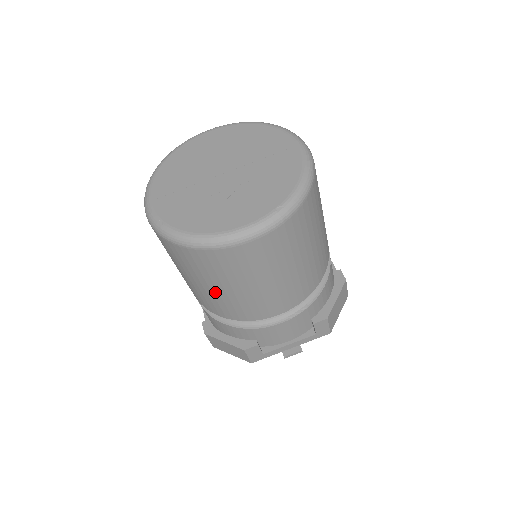
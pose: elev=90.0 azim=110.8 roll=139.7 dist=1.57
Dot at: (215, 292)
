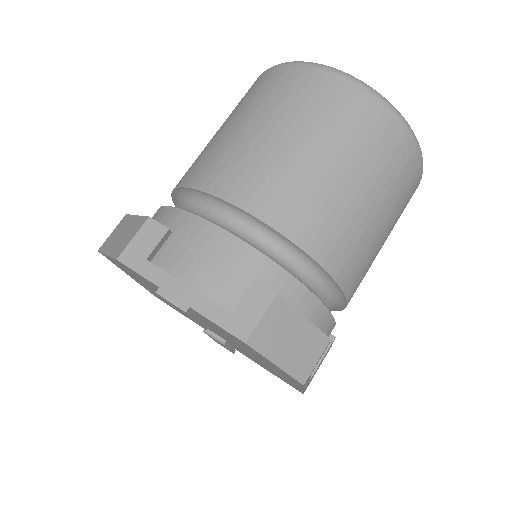
Dot at: (230, 132)
